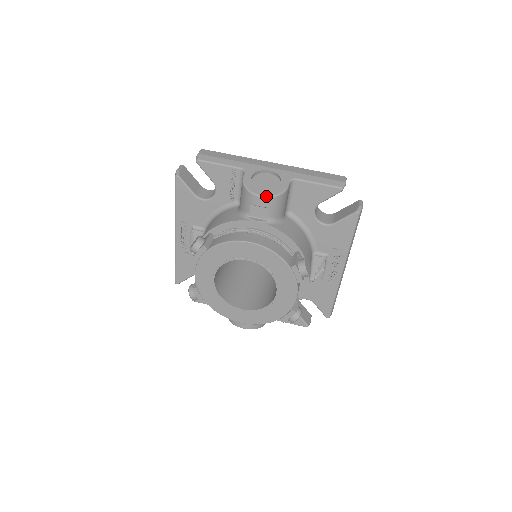
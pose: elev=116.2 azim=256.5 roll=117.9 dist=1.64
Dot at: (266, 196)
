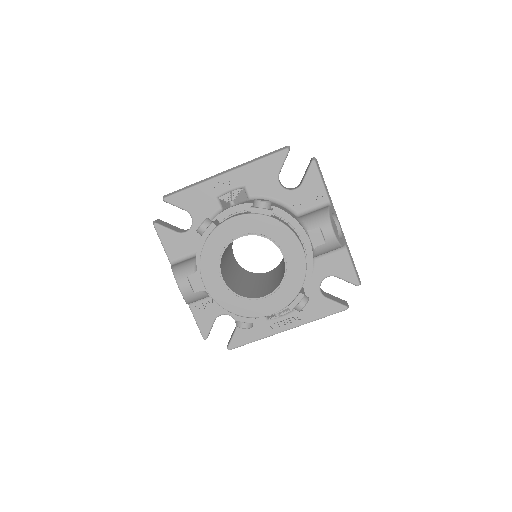
Dot at: (336, 235)
